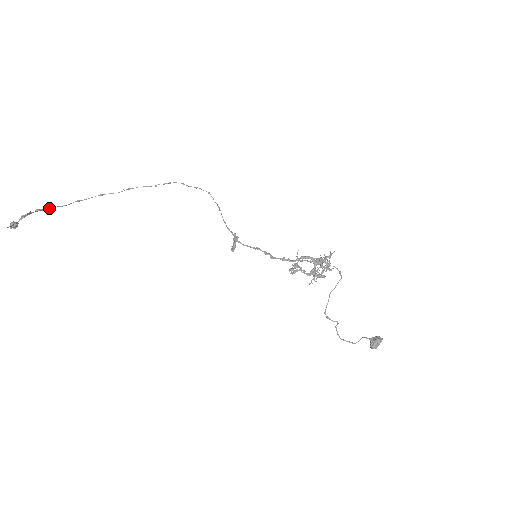
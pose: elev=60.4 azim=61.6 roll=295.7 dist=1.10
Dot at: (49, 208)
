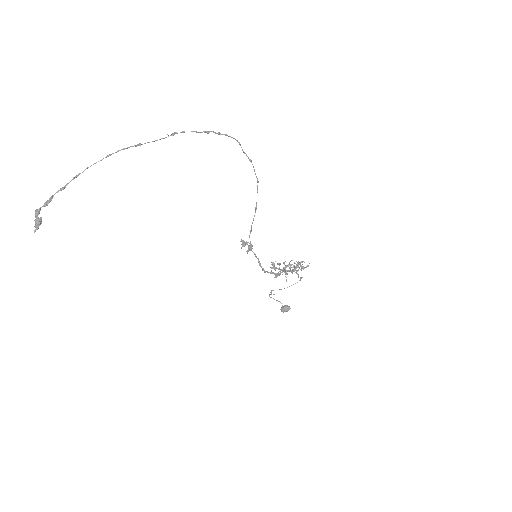
Dot at: (74, 178)
